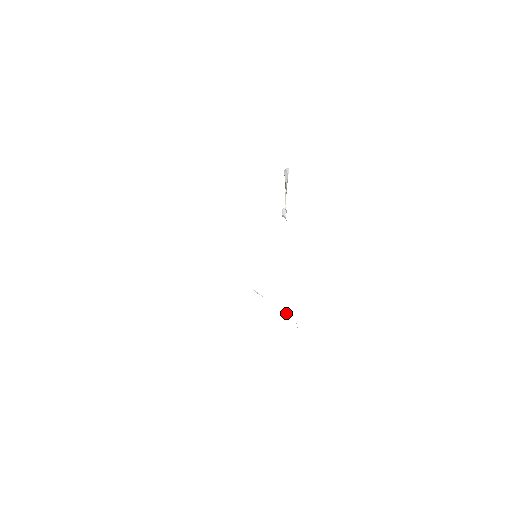
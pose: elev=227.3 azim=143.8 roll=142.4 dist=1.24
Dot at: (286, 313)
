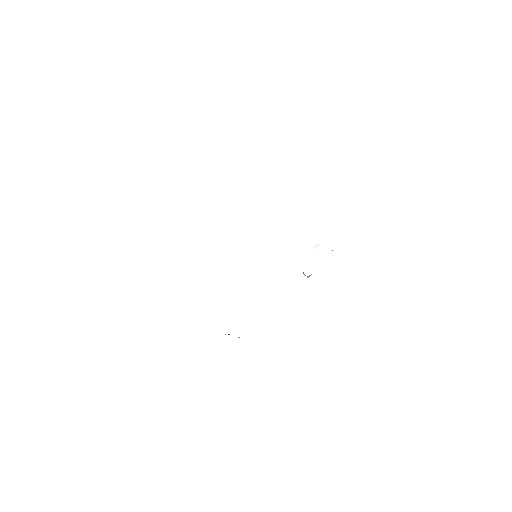
Dot at: occluded
